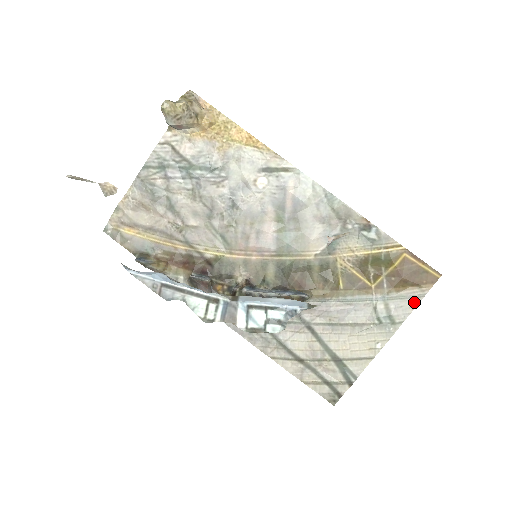
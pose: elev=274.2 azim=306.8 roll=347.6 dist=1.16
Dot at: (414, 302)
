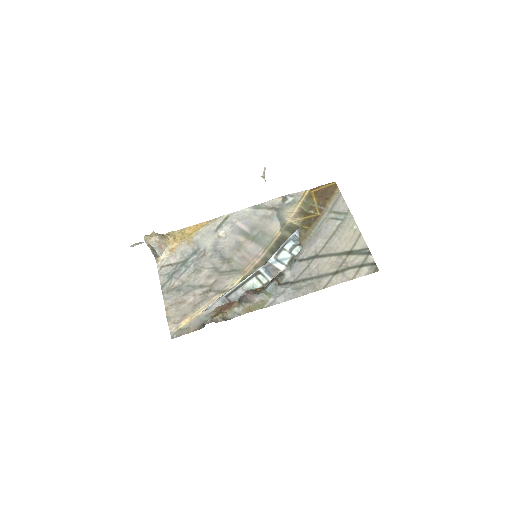
Dot at: (341, 199)
